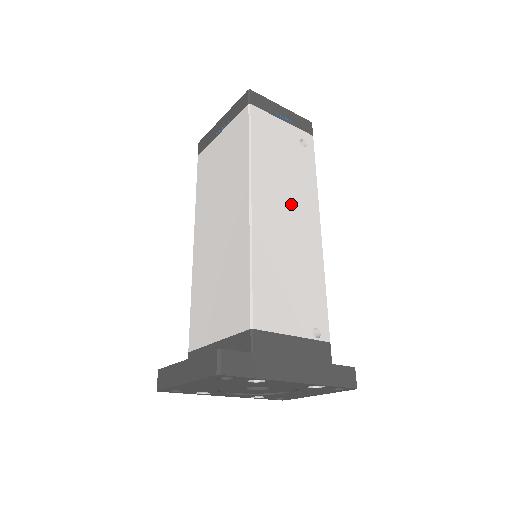
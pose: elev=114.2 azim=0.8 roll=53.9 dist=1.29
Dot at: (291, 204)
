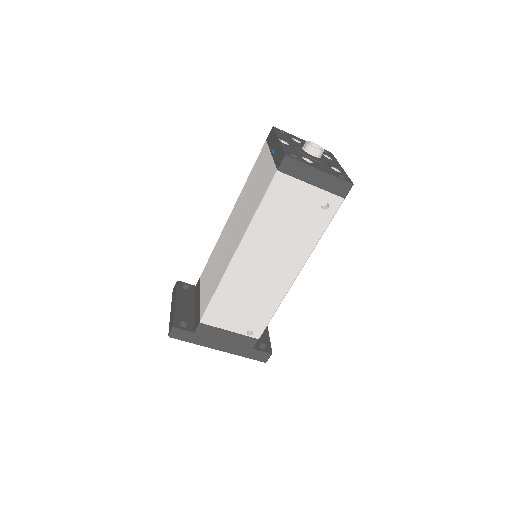
Dot at: (276, 257)
